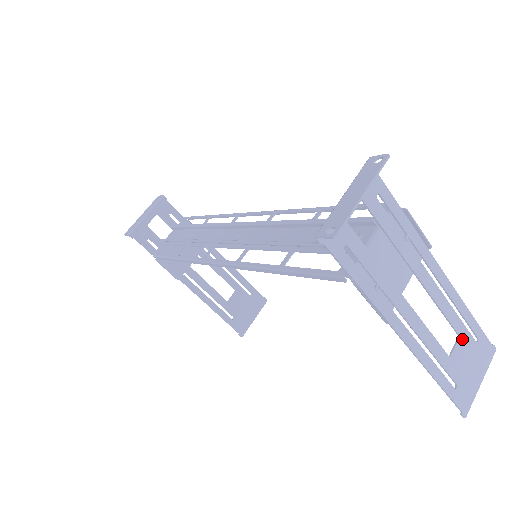
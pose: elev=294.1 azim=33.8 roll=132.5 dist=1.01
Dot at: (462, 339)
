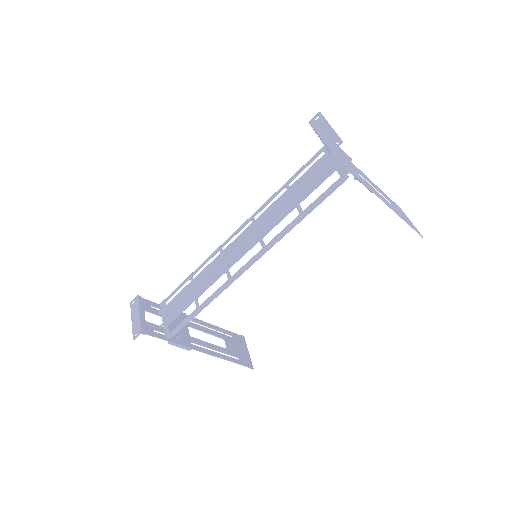
Dot at: (391, 202)
